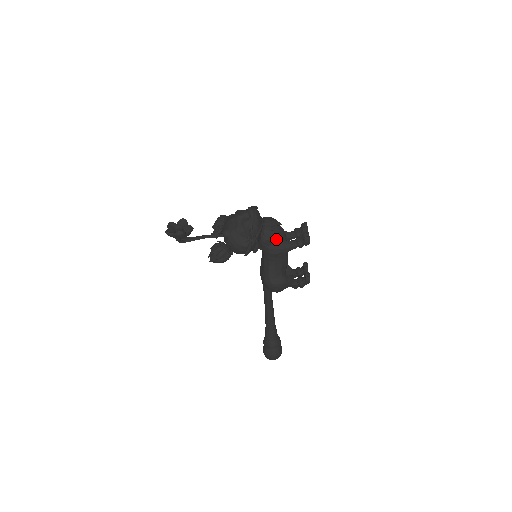
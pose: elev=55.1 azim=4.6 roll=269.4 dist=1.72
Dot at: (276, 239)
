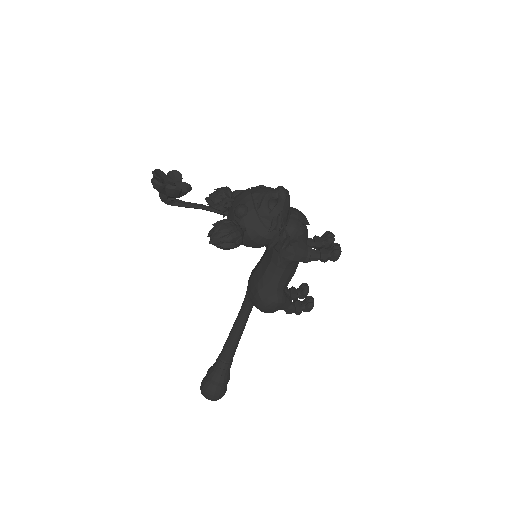
Dot at: (299, 240)
